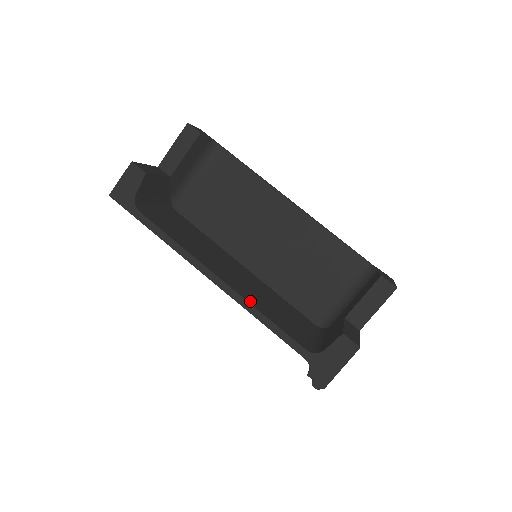
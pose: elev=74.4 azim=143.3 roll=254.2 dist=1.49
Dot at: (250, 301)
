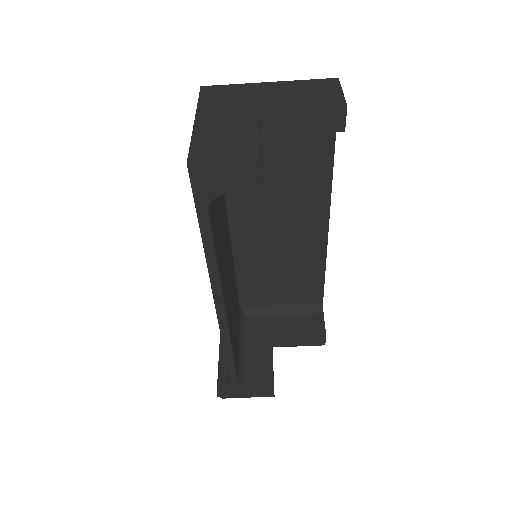
Dot at: occluded
